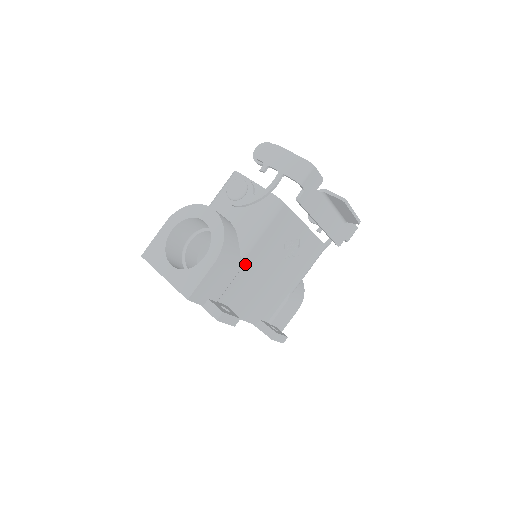
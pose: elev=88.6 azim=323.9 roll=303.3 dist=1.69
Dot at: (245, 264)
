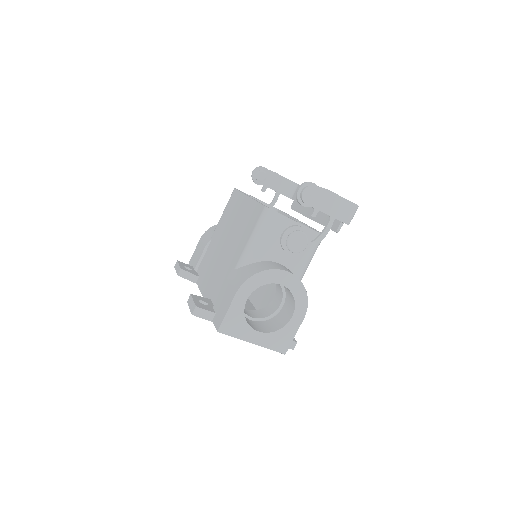
Dot at: occluded
